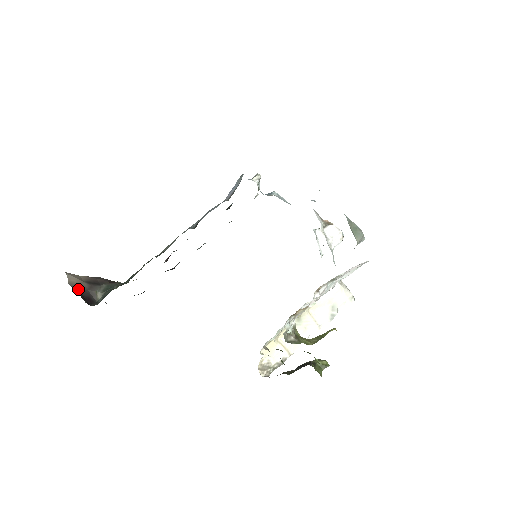
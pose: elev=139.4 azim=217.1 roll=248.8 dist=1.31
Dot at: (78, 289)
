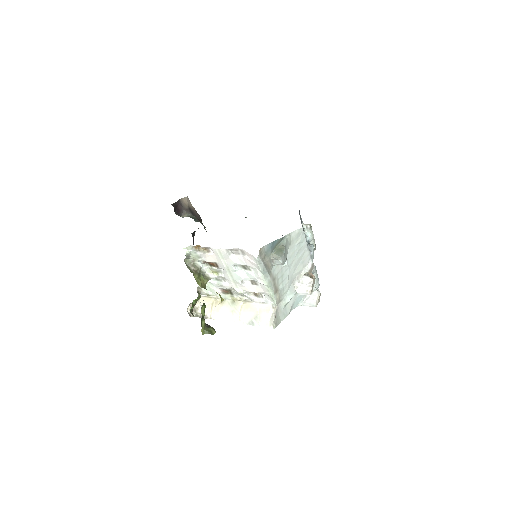
Dot at: (180, 203)
